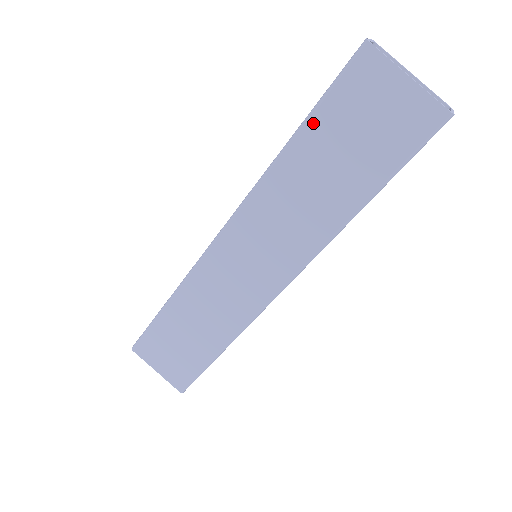
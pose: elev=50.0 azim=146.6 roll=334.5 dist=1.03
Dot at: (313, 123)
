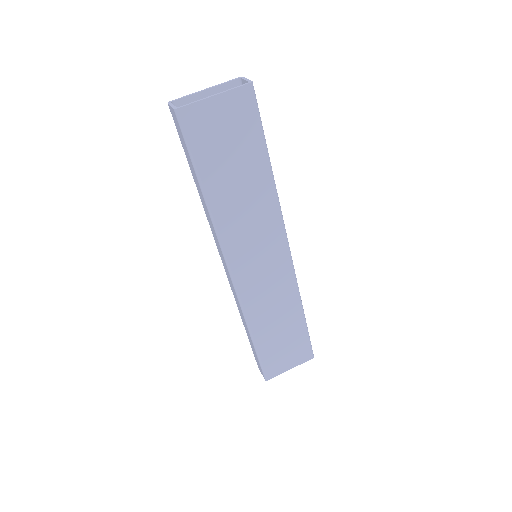
Dot at: (203, 172)
